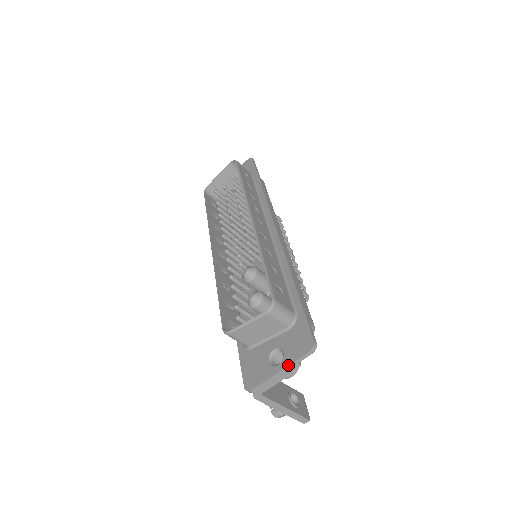
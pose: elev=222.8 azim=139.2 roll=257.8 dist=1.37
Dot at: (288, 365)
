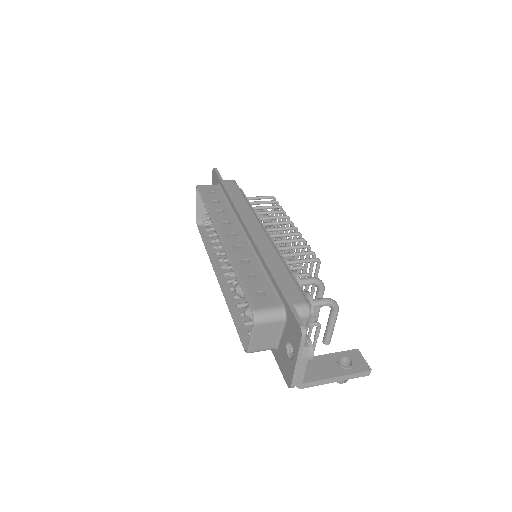
Dot at: (297, 355)
